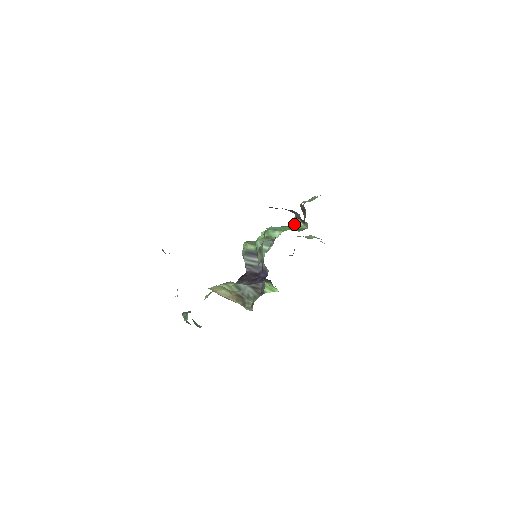
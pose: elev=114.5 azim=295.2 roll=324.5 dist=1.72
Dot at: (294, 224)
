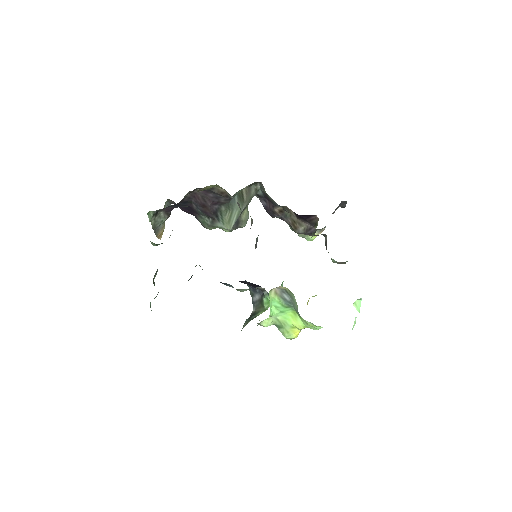
Dot at: occluded
